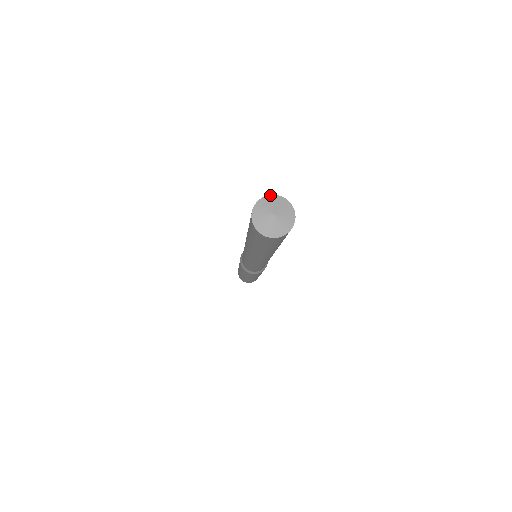
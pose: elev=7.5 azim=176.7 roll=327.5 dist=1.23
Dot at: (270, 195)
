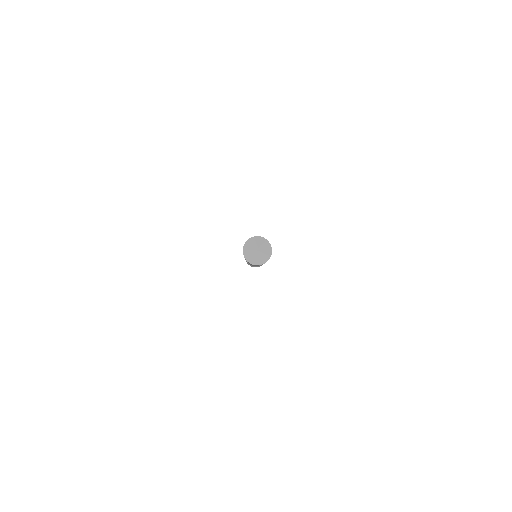
Dot at: (249, 239)
